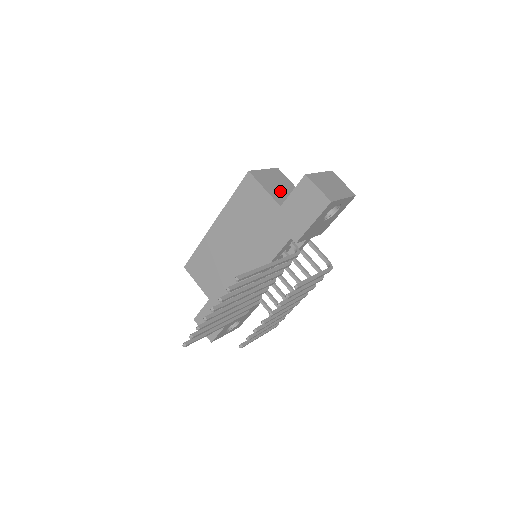
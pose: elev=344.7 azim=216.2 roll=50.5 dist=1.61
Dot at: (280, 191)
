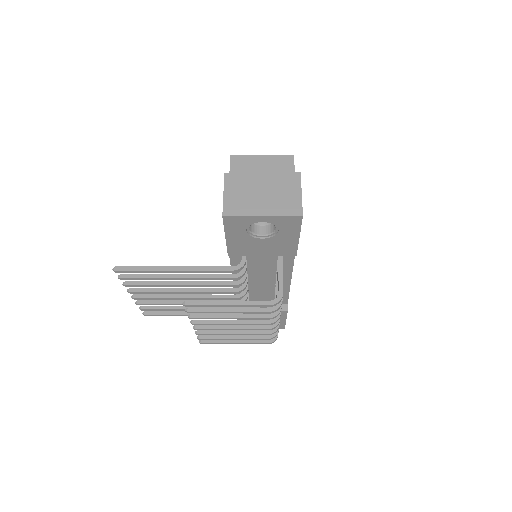
Dot at: occluded
